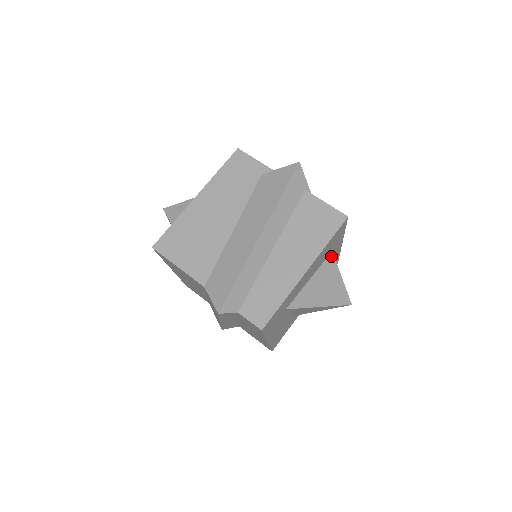
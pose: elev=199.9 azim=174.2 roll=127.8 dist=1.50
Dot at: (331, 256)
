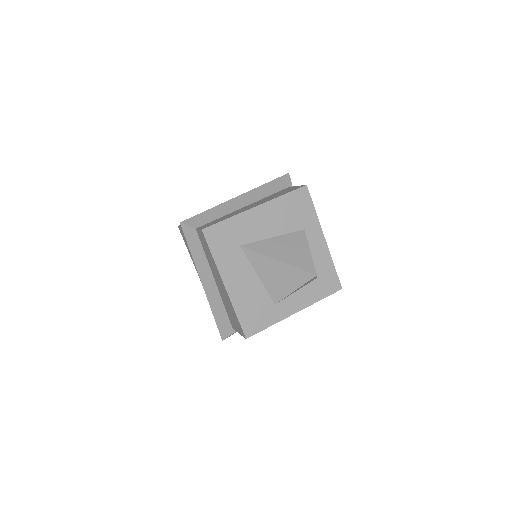
Dot at: (302, 232)
